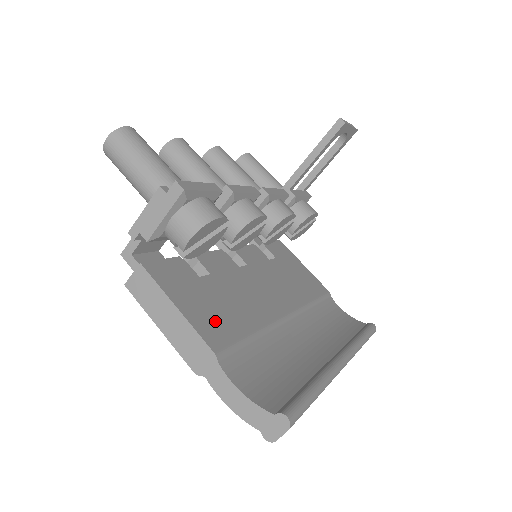
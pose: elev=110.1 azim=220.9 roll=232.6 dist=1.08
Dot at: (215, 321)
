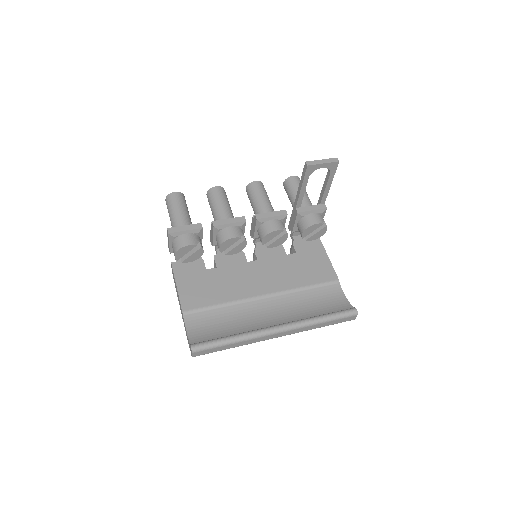
Dot at: (196, 295)
